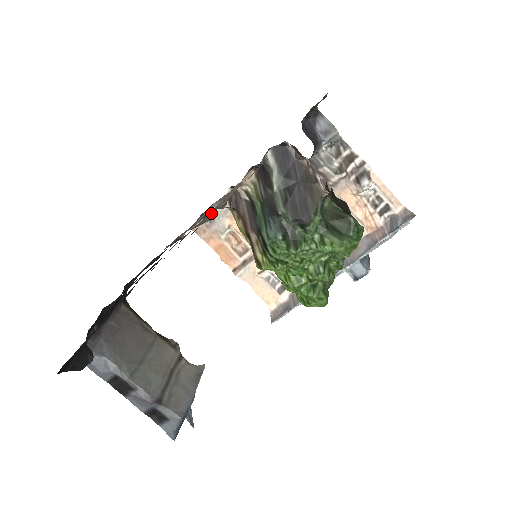
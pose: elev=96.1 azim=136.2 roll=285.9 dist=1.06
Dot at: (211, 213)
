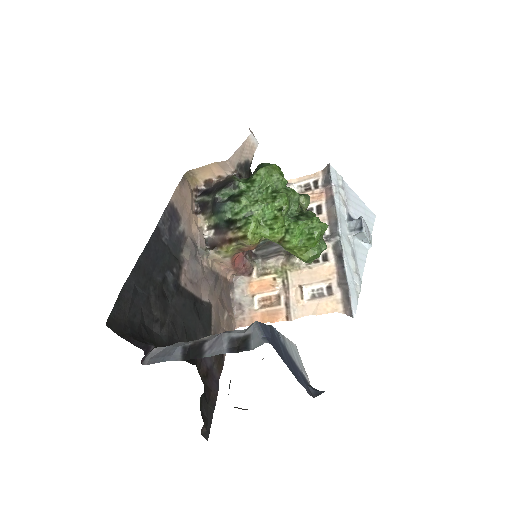
Dot at: (189, 242)
